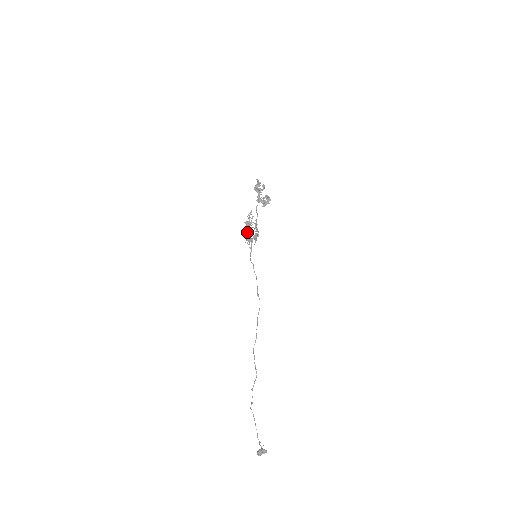
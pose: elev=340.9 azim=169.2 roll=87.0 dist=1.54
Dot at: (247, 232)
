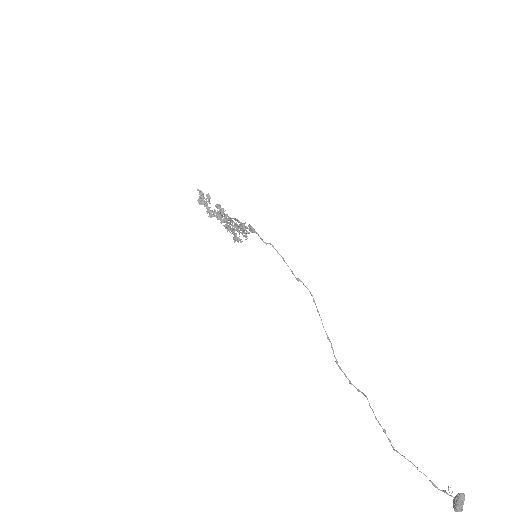
Dot at: (233, 222)
